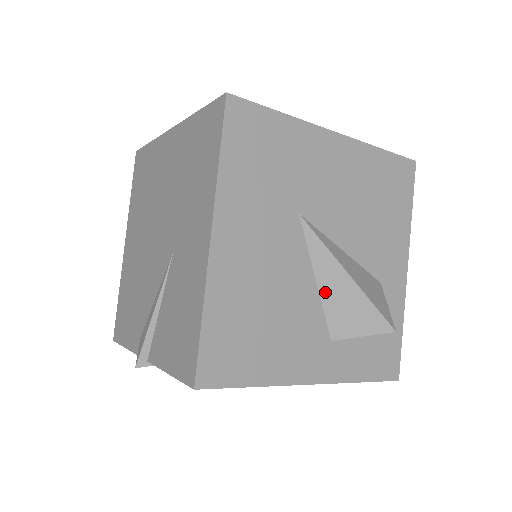
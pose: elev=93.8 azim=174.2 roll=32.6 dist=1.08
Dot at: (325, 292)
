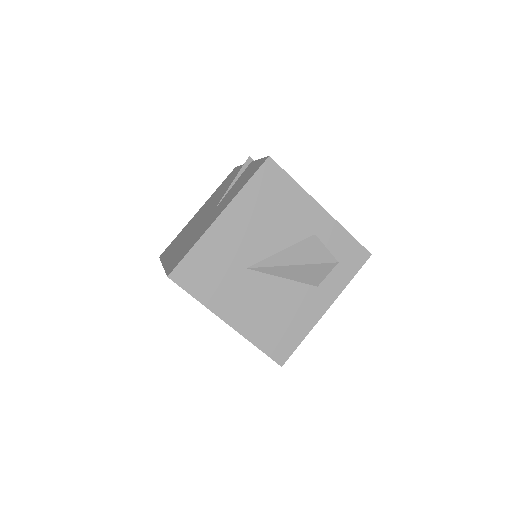
Dot at: (292, 278)
